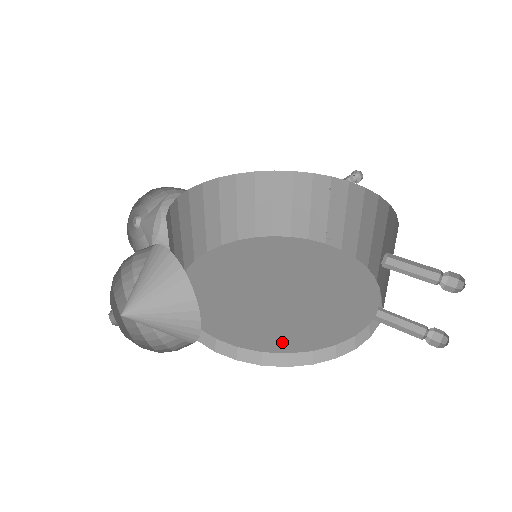
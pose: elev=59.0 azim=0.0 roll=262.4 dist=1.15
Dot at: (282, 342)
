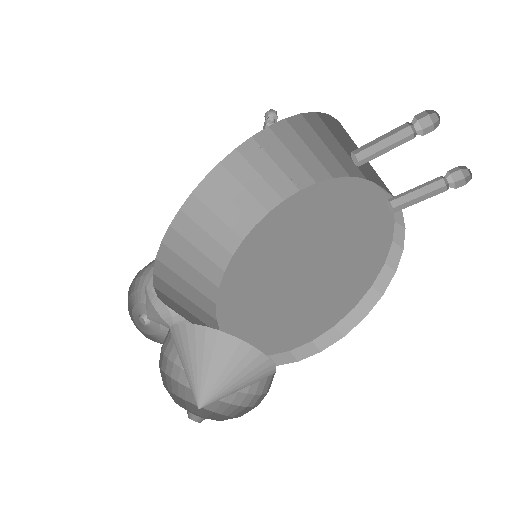
Dot at: (341, 303)
